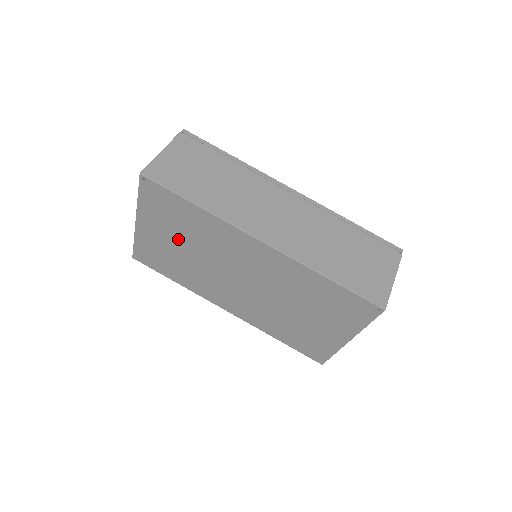
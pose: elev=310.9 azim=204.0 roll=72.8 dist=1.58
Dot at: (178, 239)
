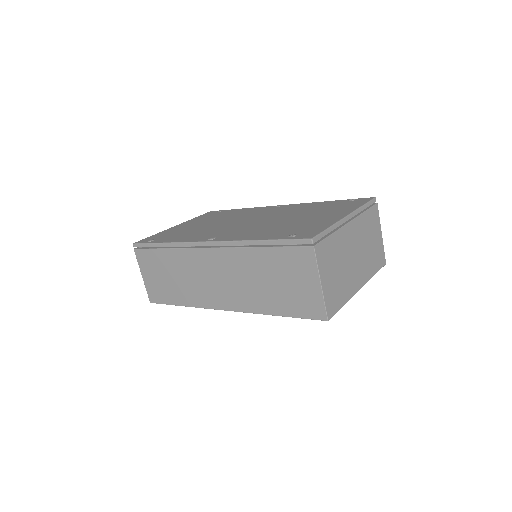
Dot at: occluded
